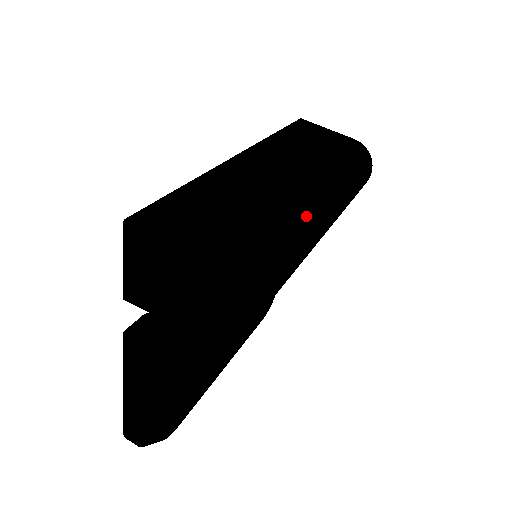
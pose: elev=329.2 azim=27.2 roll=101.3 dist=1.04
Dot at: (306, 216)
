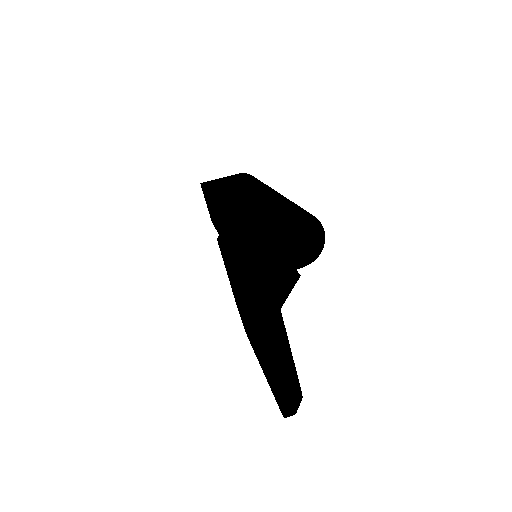
Dot at: (282, 195)
